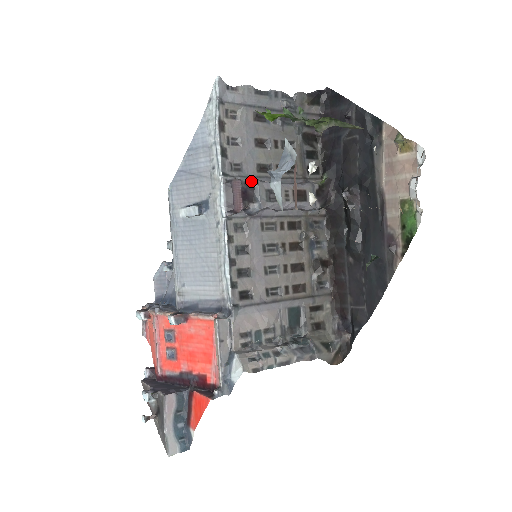
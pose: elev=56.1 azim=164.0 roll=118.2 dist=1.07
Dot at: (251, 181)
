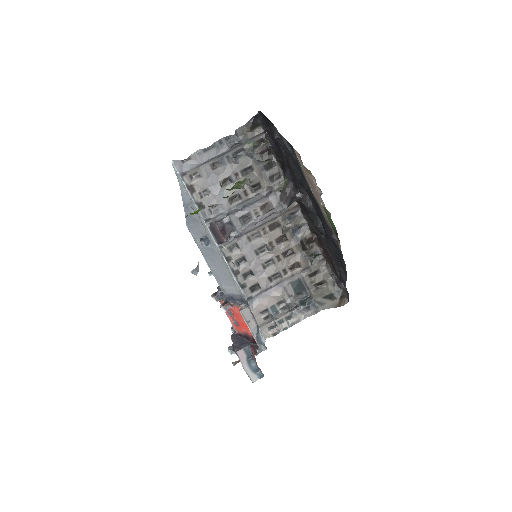
Dot at: (225, 218)
